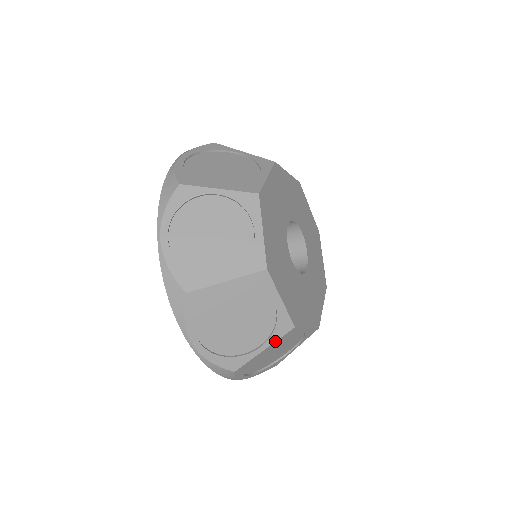
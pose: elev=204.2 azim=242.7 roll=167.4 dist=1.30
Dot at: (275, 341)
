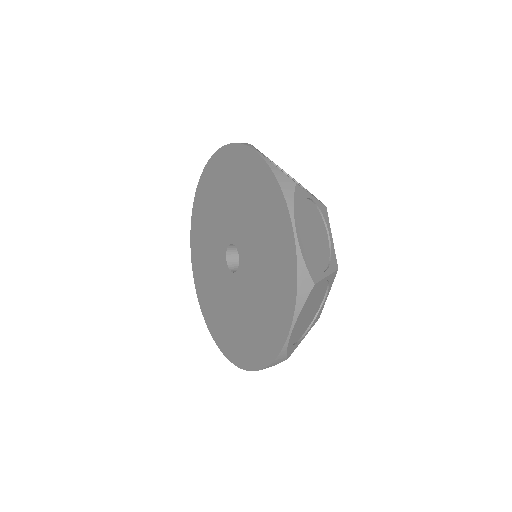
Dot at: occluded
